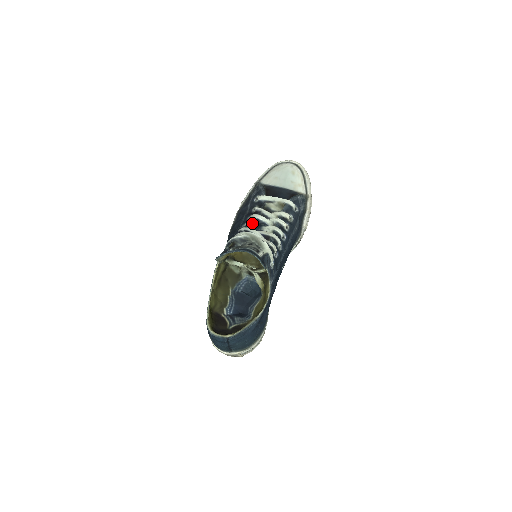
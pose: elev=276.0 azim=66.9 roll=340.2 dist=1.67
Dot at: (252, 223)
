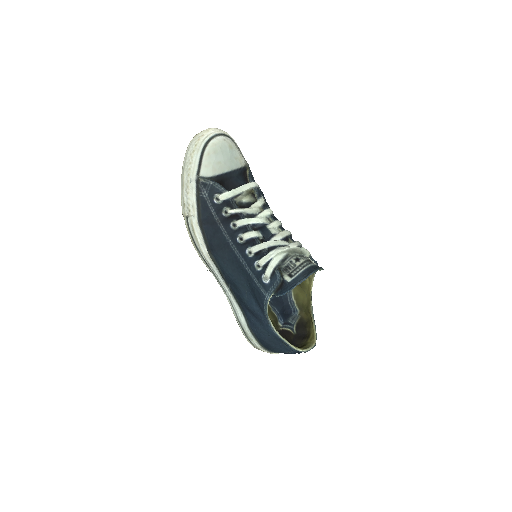
Dot at: (257, 233)
